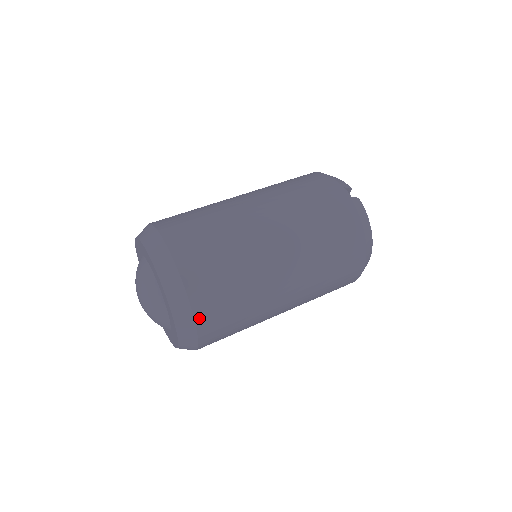
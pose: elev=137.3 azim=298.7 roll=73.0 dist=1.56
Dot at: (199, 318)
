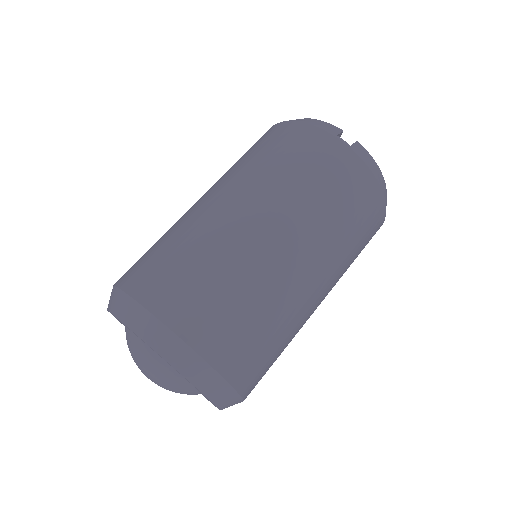
Dot at: (239, 385)
